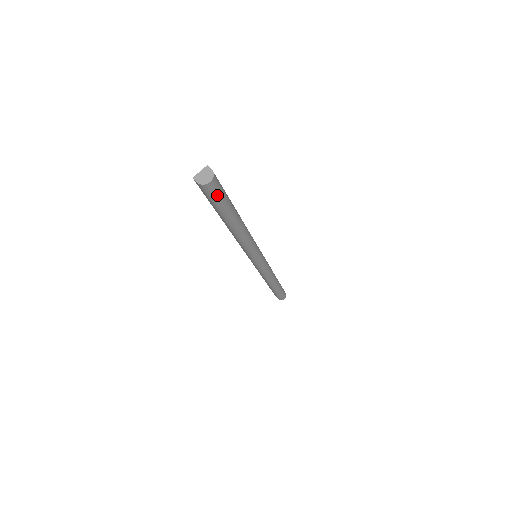
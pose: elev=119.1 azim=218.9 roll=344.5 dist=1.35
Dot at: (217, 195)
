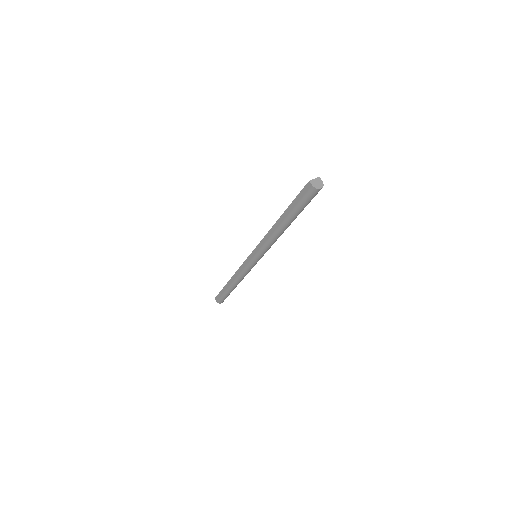
Dot at: (311, 199)
